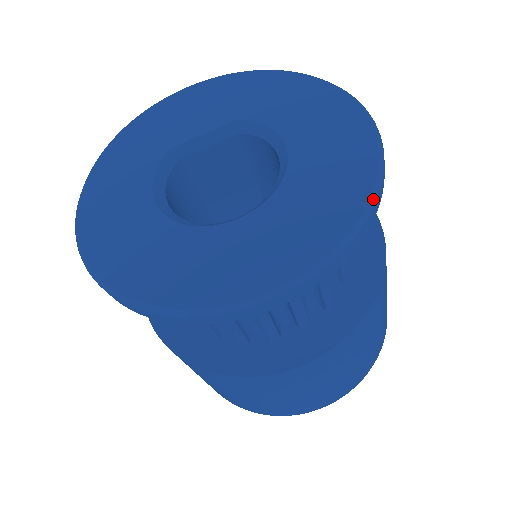
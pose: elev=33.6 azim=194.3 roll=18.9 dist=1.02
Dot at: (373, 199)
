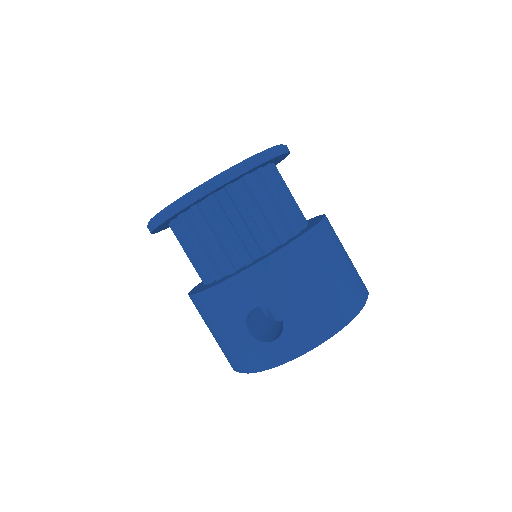
Dot at: occluded
